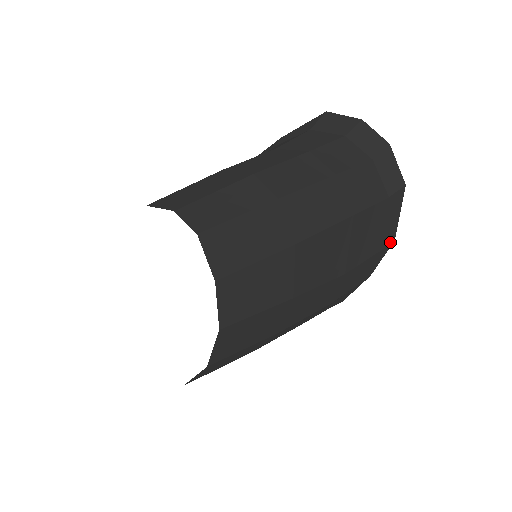
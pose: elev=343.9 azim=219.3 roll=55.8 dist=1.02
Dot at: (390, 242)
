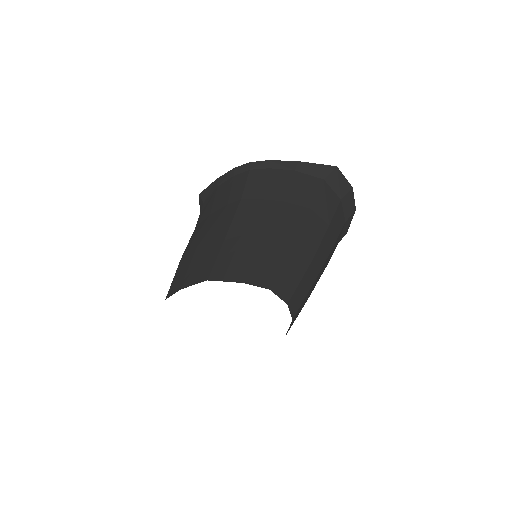
Dot at: occluded
